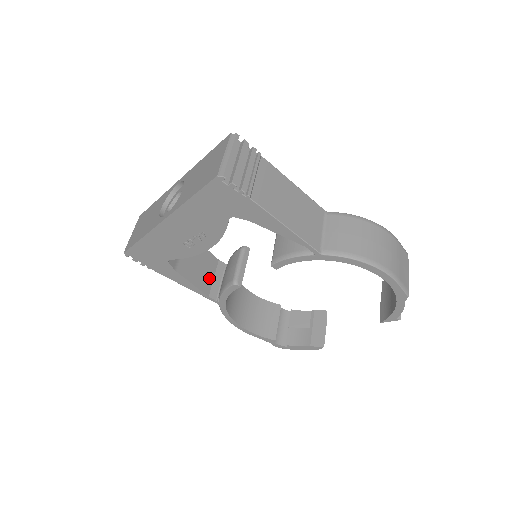
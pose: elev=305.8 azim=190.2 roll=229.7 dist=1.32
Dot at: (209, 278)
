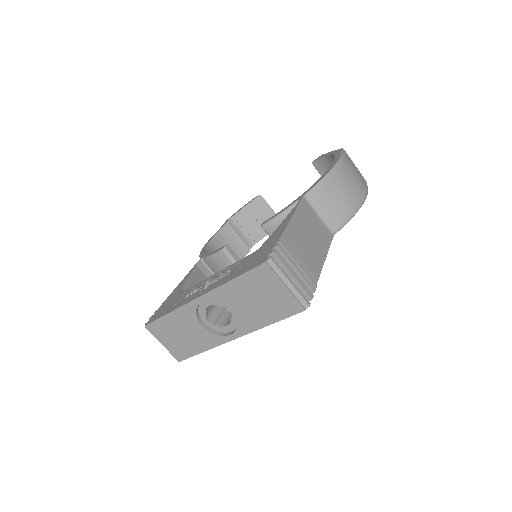
Dot at: occluded
